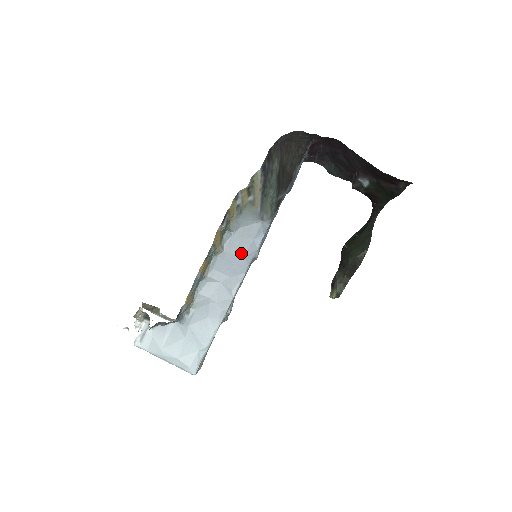
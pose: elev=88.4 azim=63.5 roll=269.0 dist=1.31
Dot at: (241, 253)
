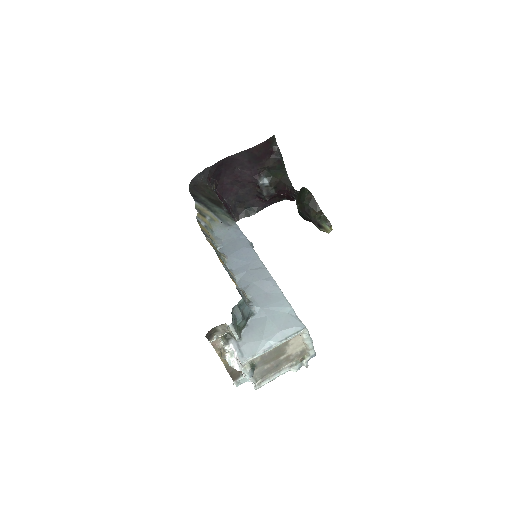
Dot at: (239, 248)
